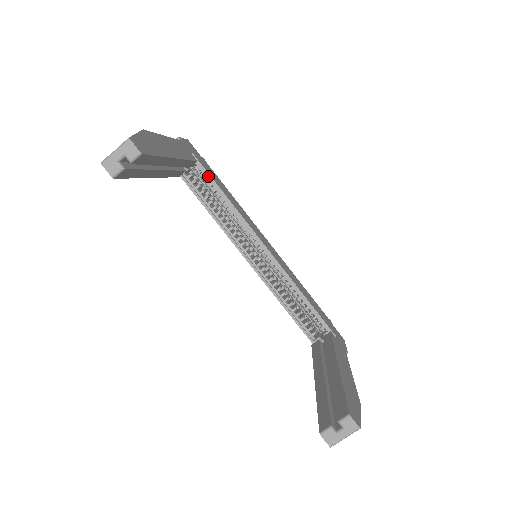
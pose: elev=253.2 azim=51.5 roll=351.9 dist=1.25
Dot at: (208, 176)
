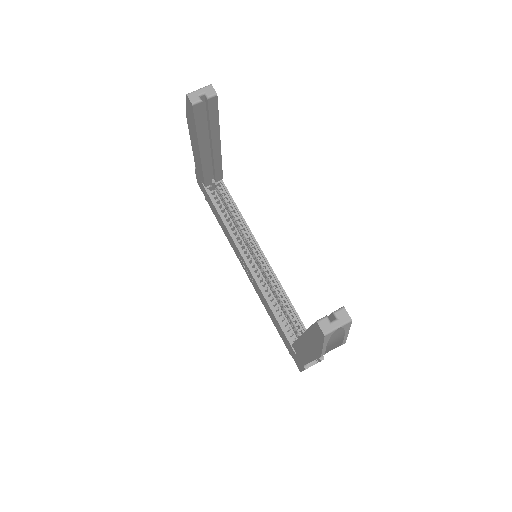
Dot at: (228, 193)
